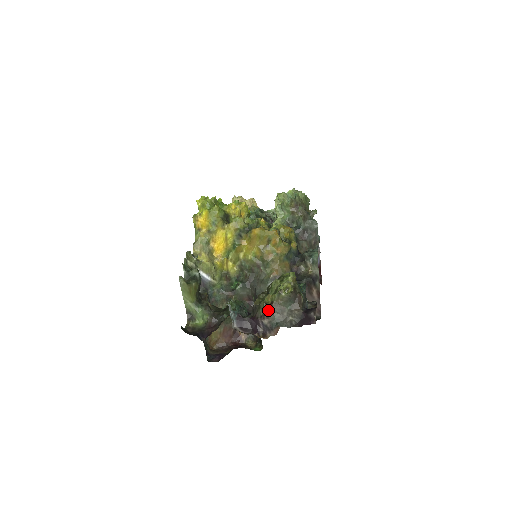
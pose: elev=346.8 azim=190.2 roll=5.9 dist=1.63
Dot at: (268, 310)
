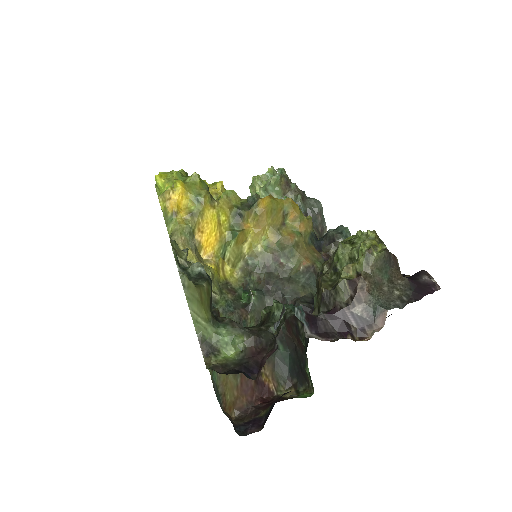
Dot at: (357, 288)
